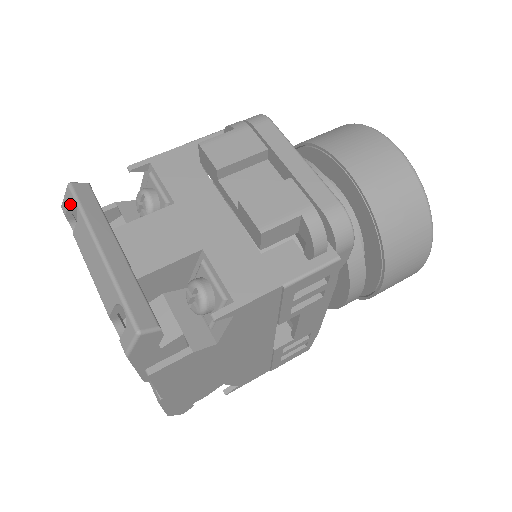
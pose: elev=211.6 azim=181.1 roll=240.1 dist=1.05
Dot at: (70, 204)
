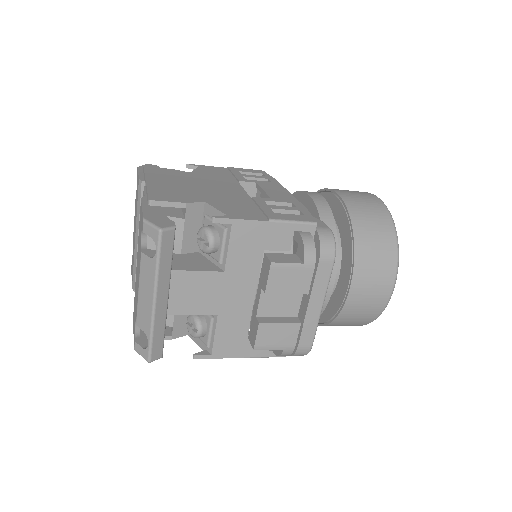
Dot at: (152, 237)
